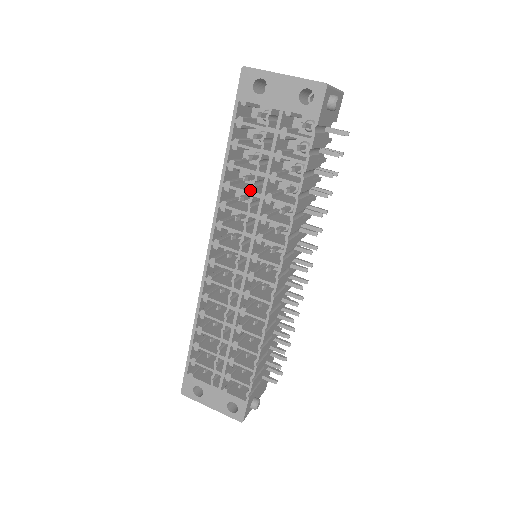
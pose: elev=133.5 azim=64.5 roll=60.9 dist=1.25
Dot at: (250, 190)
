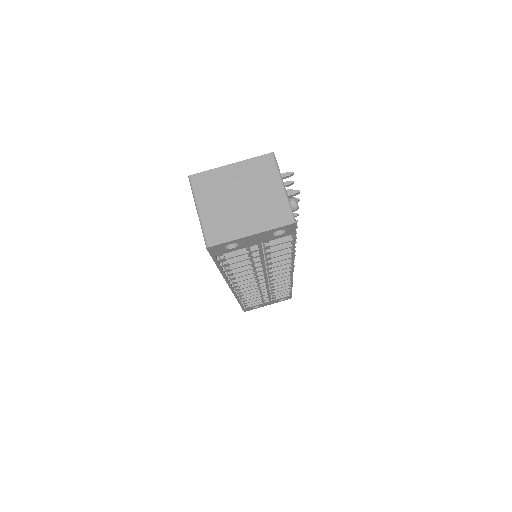
Dot at: (248, 265)
